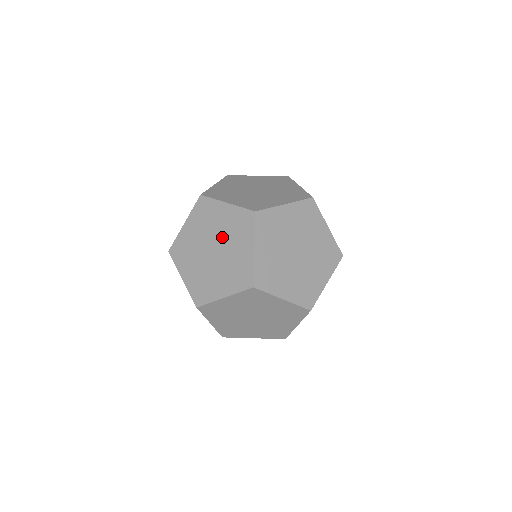
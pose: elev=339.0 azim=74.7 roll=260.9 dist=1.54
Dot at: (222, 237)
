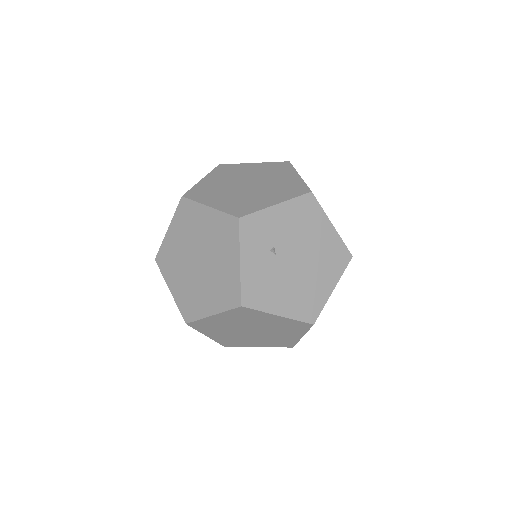
Dot at: occluded
